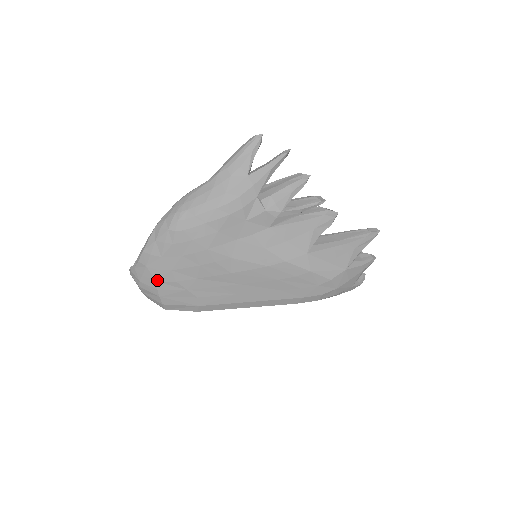
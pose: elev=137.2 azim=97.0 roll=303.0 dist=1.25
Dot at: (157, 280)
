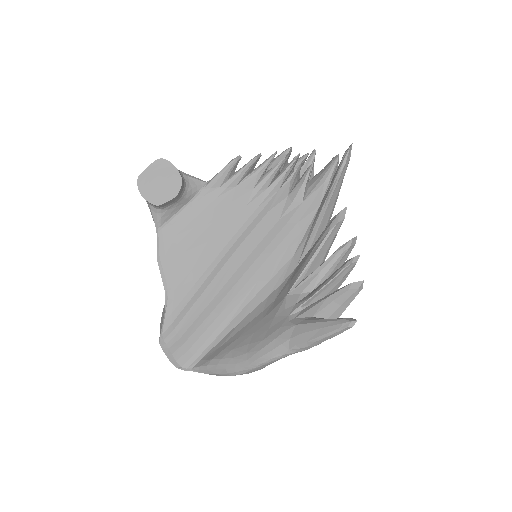
Dot at: occluded
